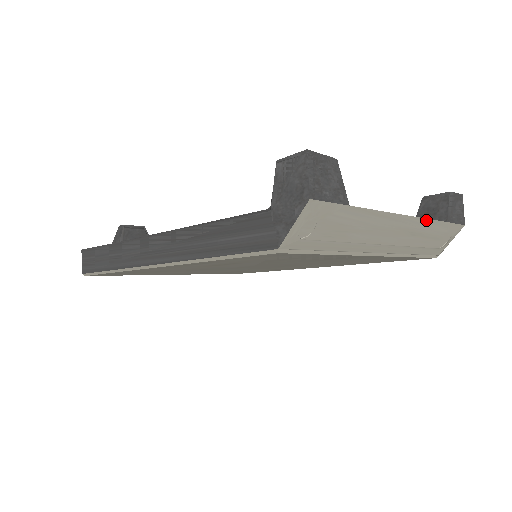
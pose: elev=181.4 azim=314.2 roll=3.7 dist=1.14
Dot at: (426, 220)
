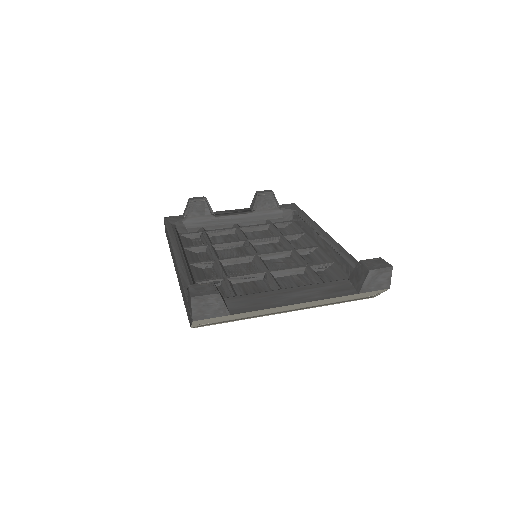
Dot at: (327, 299)
